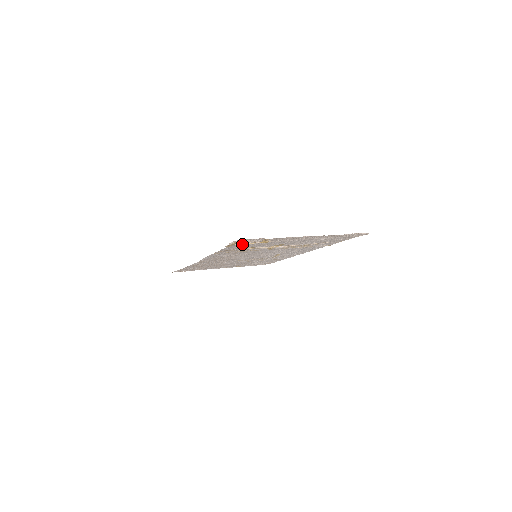
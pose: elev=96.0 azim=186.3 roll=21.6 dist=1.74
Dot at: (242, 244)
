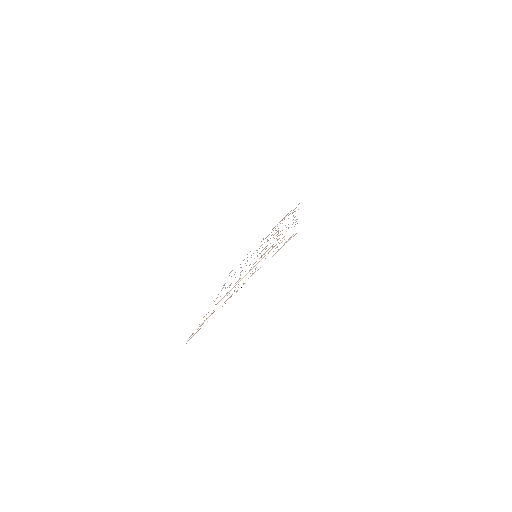
Dot at: occluded
